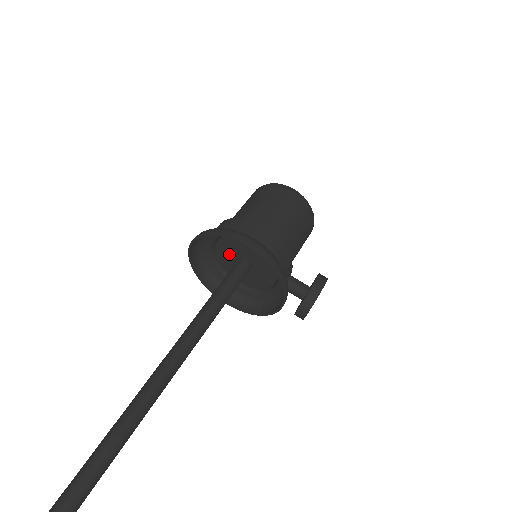
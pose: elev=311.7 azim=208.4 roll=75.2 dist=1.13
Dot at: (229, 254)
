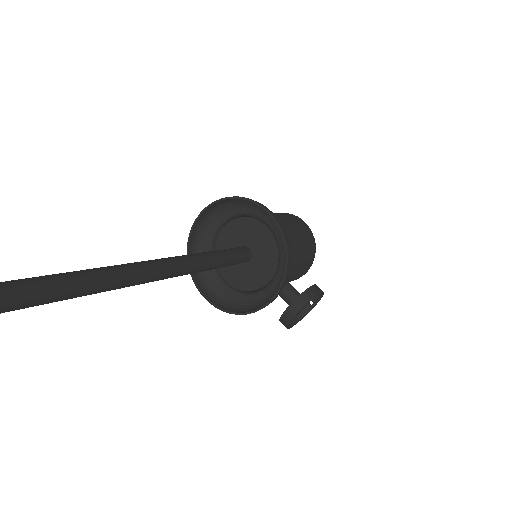
Dot at: (232, 242)
